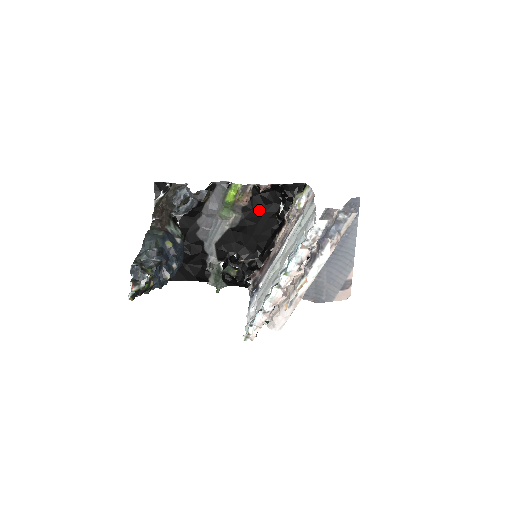
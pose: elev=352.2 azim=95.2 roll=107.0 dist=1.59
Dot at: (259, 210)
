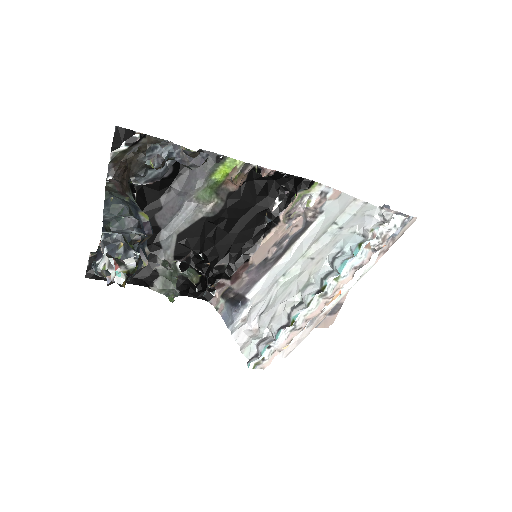
Dot at: (248, 201)
